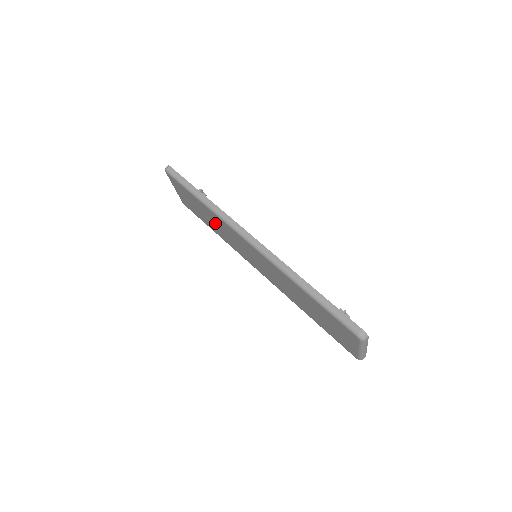
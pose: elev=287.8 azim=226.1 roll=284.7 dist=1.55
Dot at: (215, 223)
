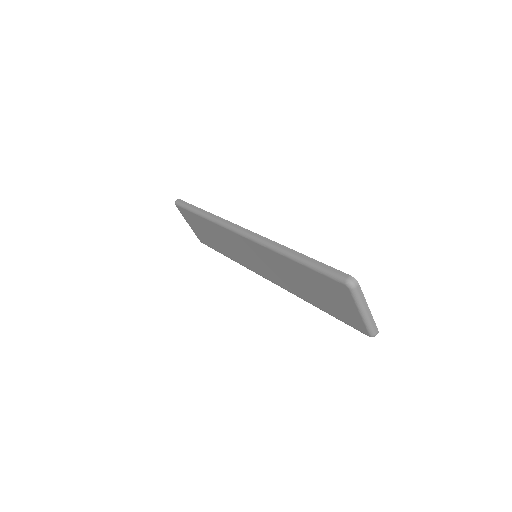
Dot at: (220, 239)
